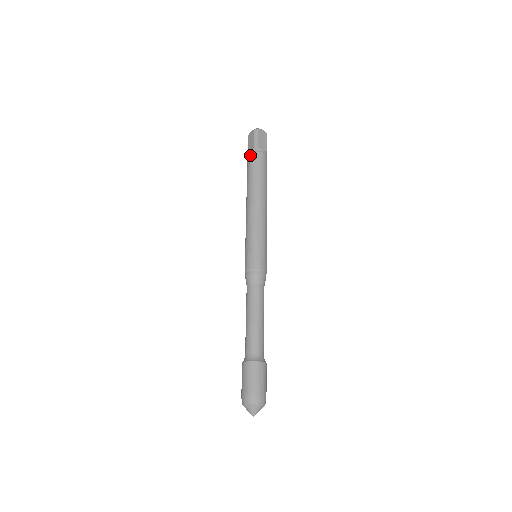
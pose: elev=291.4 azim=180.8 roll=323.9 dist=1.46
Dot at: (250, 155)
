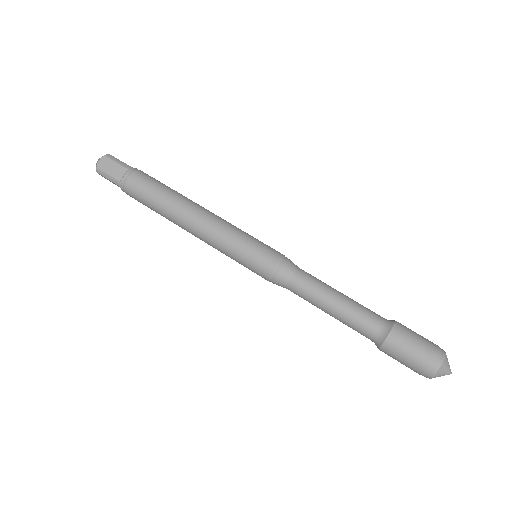
Dot at: occluded
